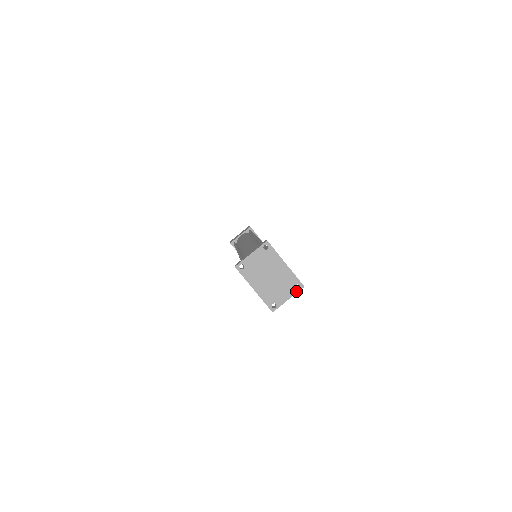
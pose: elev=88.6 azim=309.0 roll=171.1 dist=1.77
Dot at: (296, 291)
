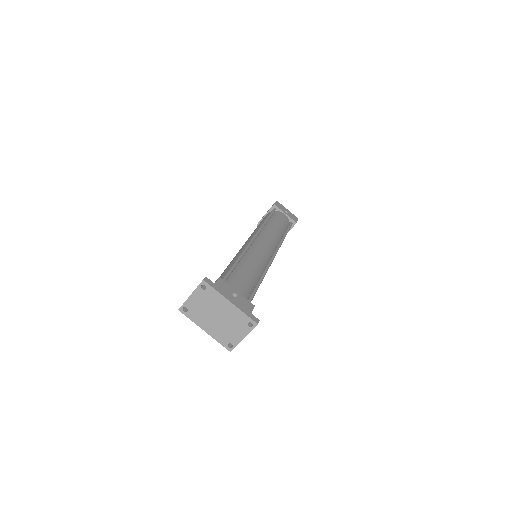
Dot at: (250, 329)
